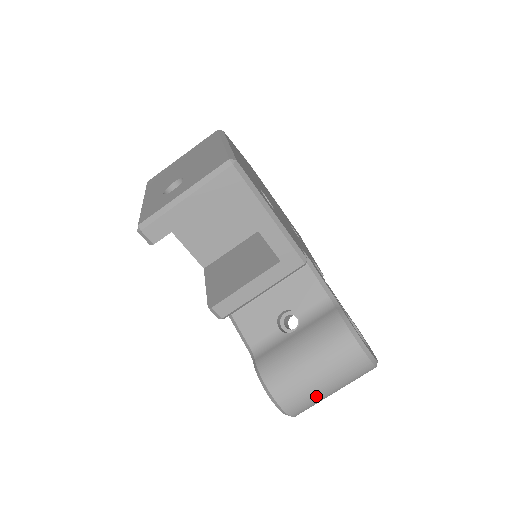
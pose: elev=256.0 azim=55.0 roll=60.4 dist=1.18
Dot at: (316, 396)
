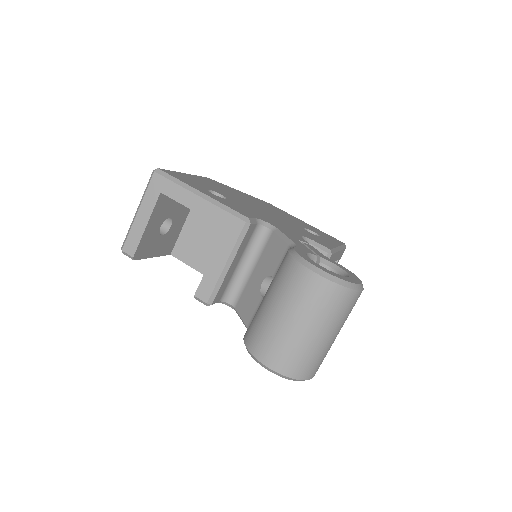
Dot at: (292, 340)
